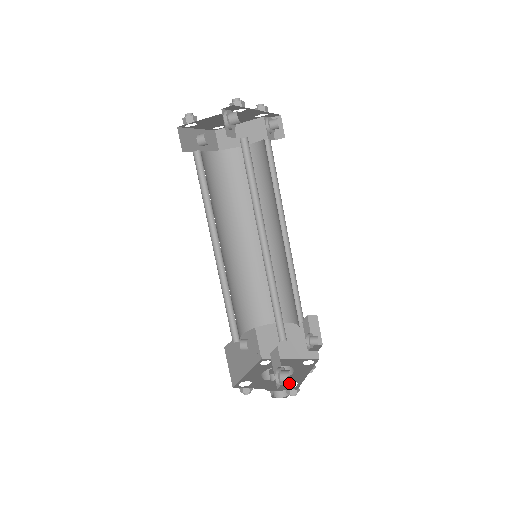
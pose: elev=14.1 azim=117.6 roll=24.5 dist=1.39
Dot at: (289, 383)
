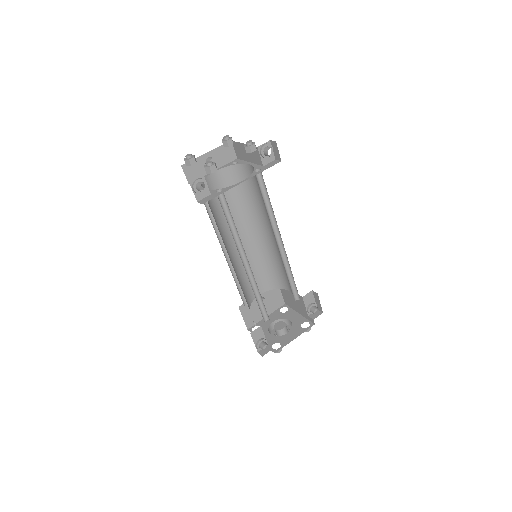
Dot at: (268, 349)
